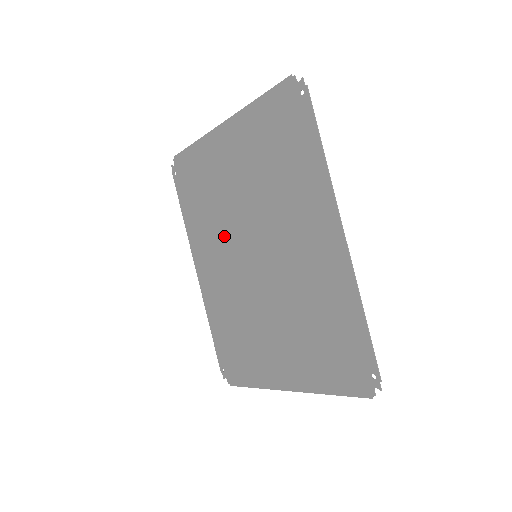
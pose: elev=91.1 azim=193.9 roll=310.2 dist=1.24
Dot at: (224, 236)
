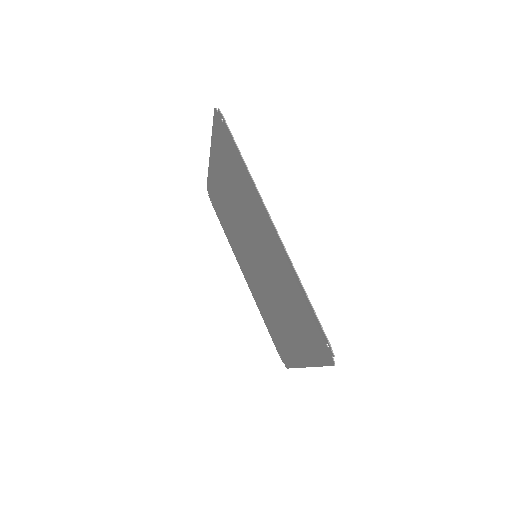
Dot at: (241, 244)
